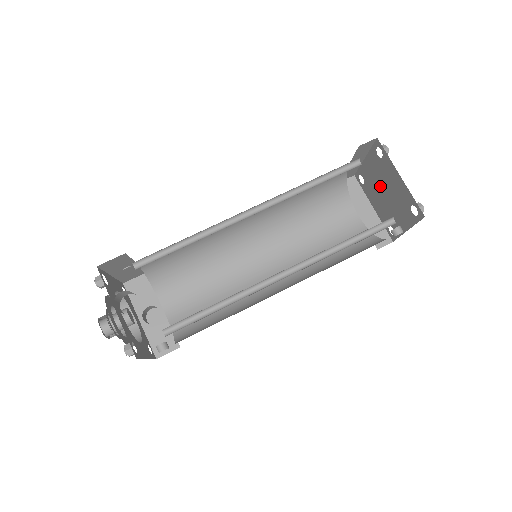
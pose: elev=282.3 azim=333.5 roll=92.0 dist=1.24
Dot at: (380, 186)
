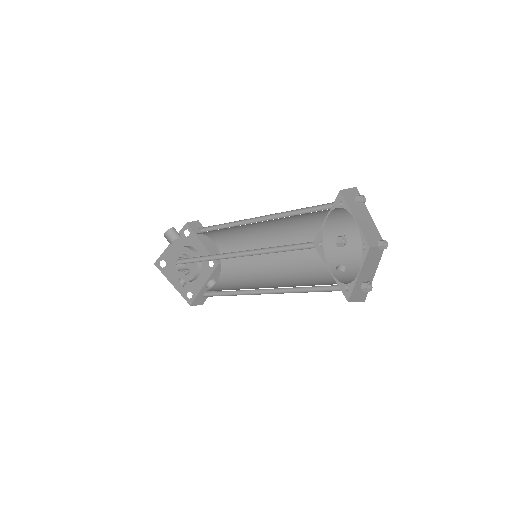
Dot at: occluded
